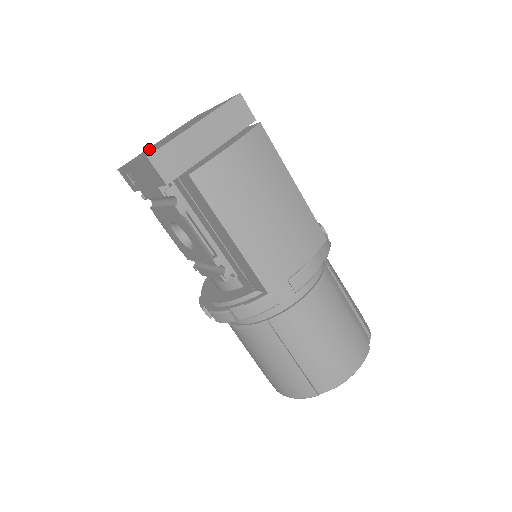
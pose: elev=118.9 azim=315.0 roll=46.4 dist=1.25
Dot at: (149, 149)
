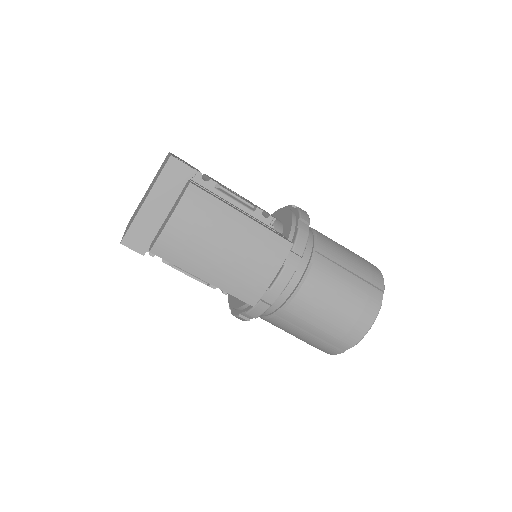
Dot at: occluded
